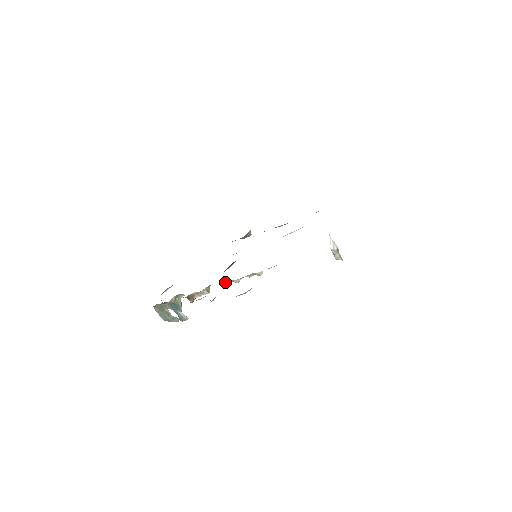
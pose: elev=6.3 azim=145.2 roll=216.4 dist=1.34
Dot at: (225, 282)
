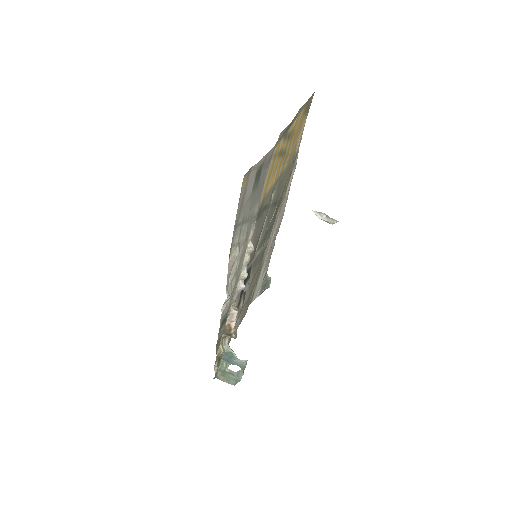
Dot at: (238, 285)
